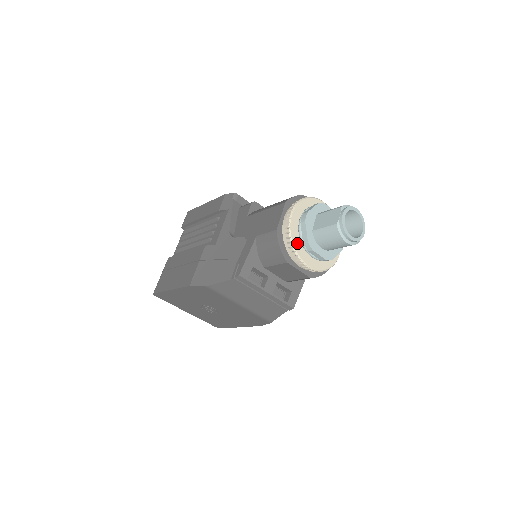
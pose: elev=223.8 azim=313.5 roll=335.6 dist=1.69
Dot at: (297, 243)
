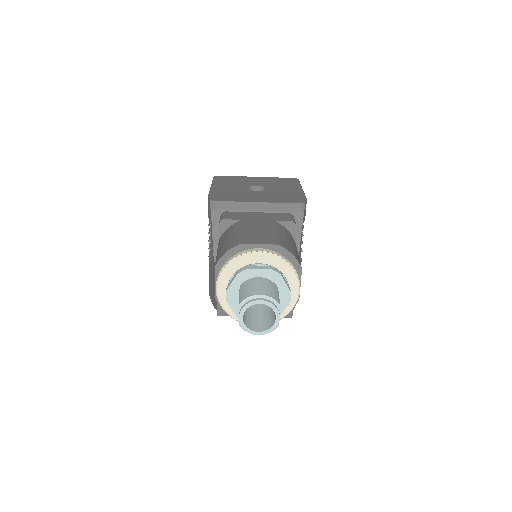
Dot at: occluded
